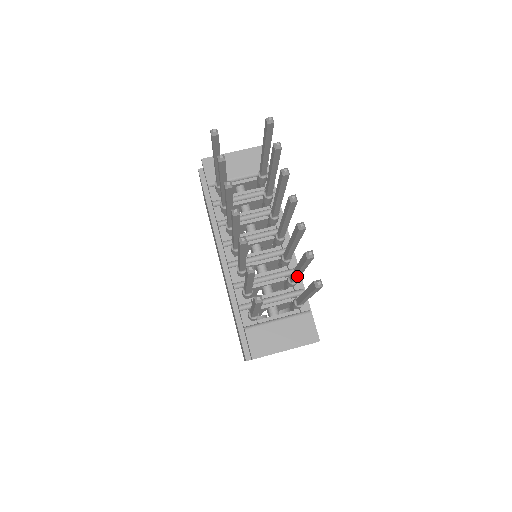
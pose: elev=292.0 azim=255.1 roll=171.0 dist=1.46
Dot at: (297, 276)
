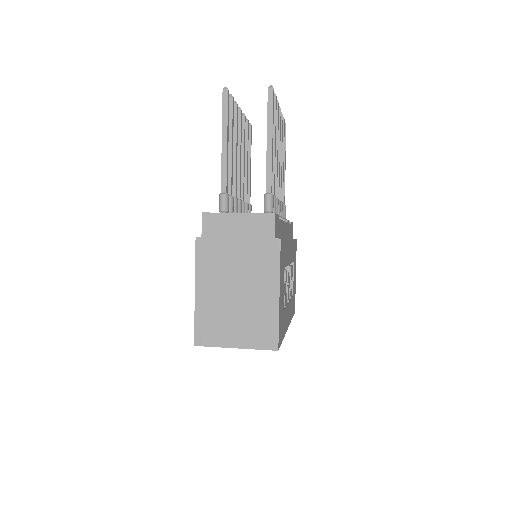
Dot at: occluded
